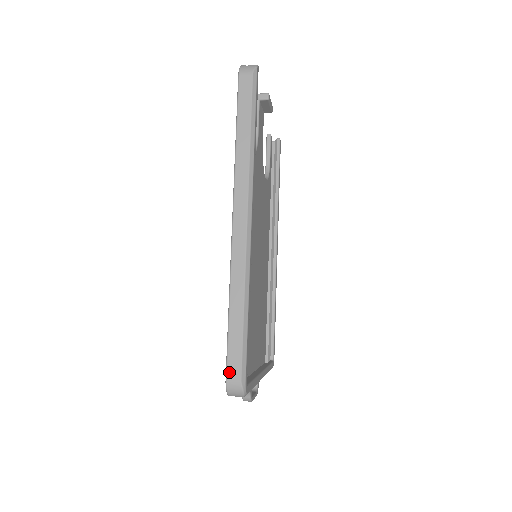
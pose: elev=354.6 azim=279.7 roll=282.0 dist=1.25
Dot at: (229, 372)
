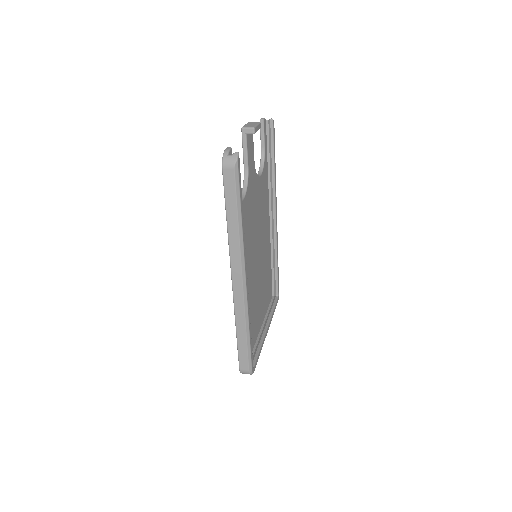
Dot at: (241, 366)
